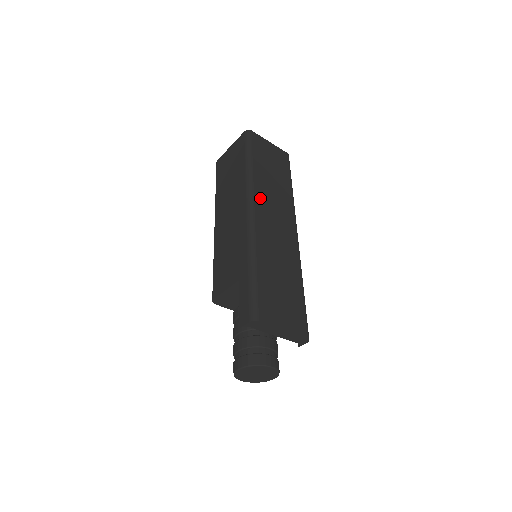
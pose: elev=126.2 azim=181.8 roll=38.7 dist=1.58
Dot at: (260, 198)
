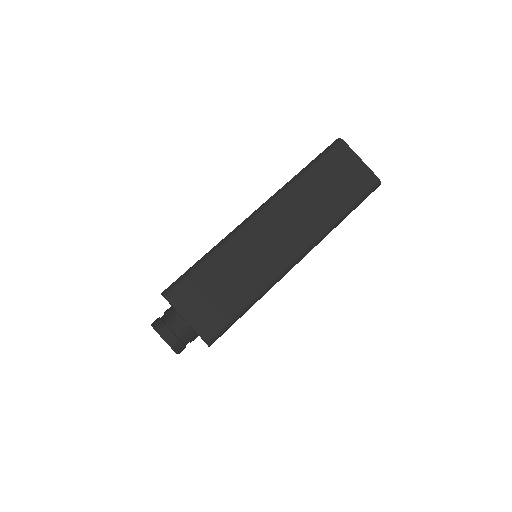
Dot at: (280, 206)
